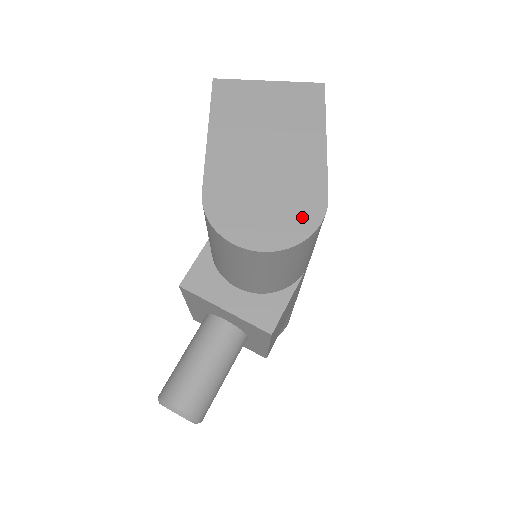
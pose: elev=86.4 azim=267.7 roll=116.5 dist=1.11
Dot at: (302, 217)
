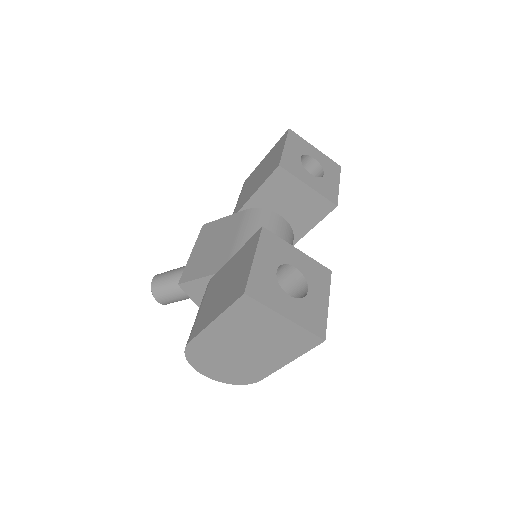
Dot at: (238, 378)
